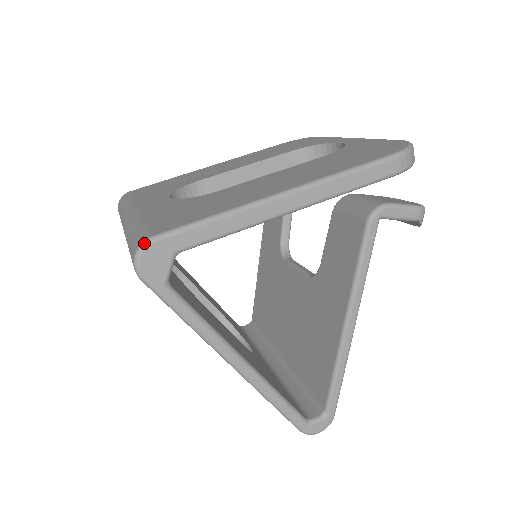
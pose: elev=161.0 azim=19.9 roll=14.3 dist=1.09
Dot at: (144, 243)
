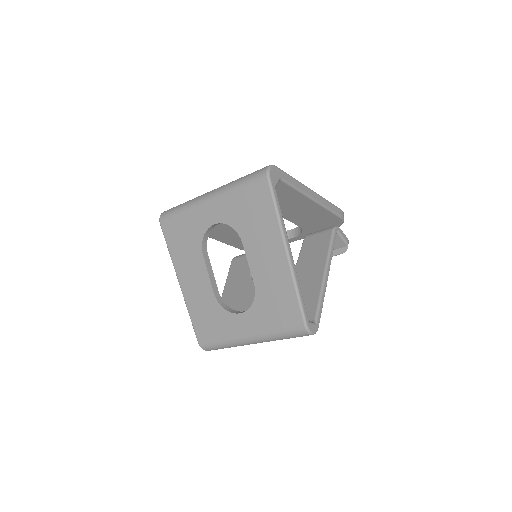
Dot at: (273, 165)
